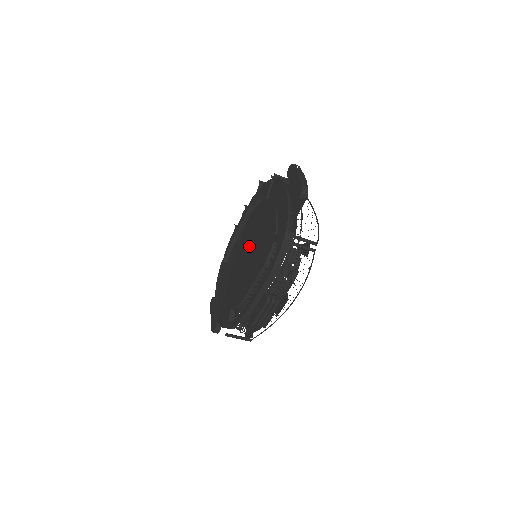
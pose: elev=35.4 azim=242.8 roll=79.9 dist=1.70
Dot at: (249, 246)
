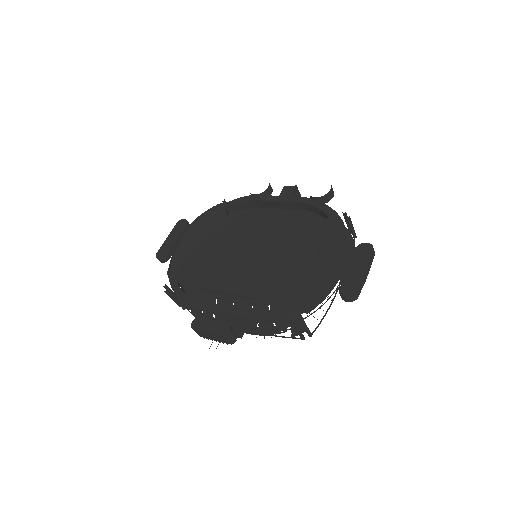
Dot at: (260, 246)
